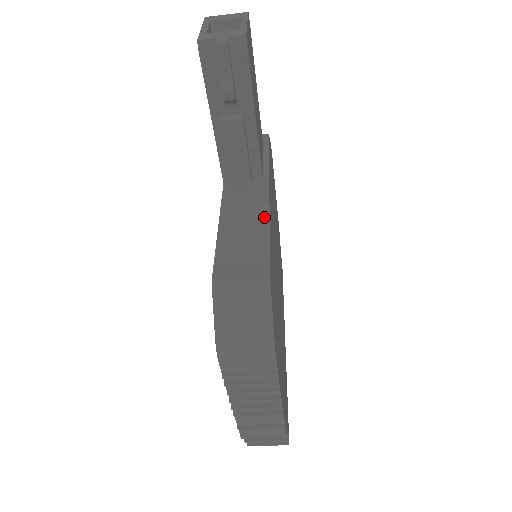
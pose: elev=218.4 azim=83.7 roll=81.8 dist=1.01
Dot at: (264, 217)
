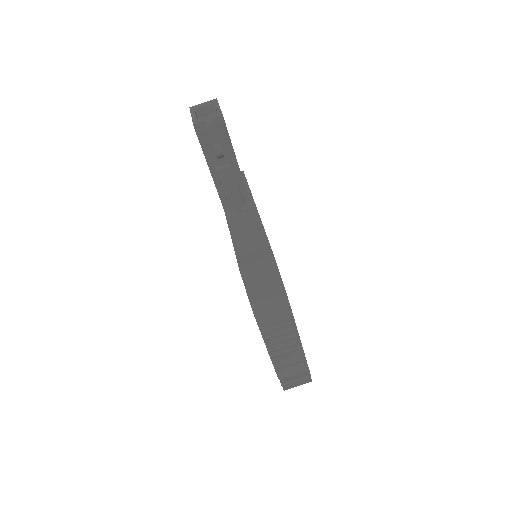
Dot at: (259, 224)
